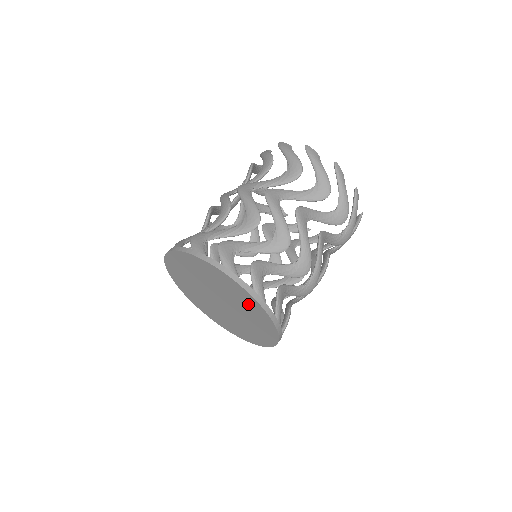
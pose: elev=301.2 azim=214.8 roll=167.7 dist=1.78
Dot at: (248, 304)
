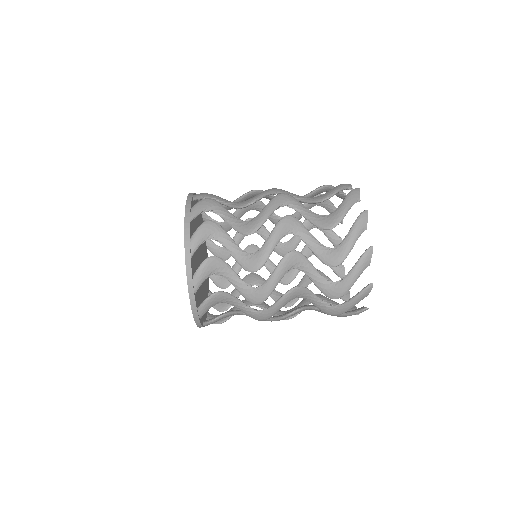
Dot at: occluded
